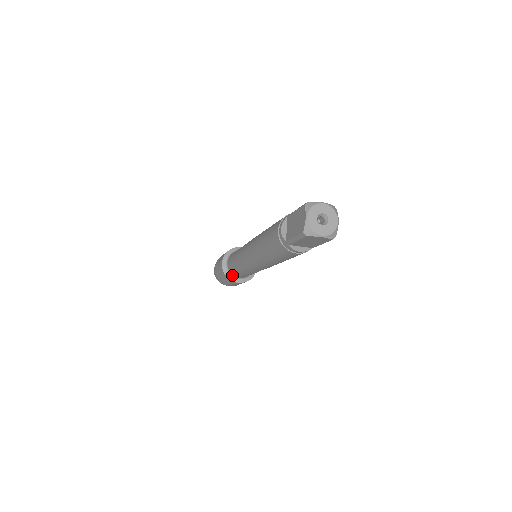
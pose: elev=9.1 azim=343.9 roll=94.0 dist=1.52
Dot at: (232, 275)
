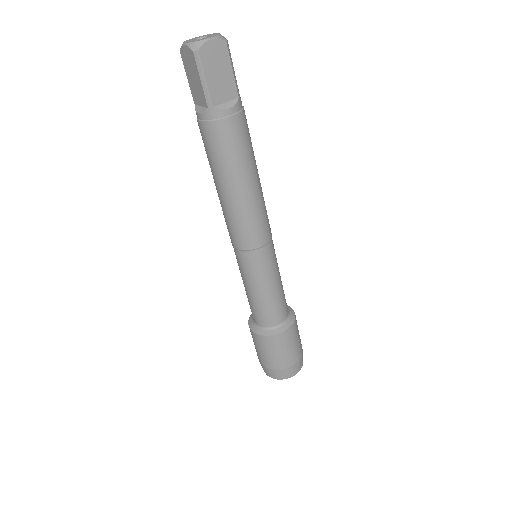
Dot at: (271, 328)
